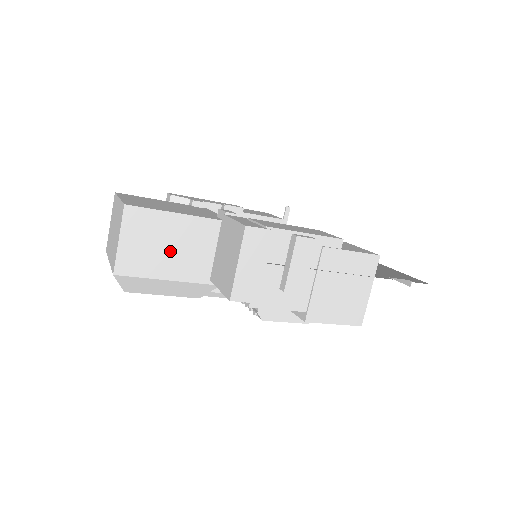
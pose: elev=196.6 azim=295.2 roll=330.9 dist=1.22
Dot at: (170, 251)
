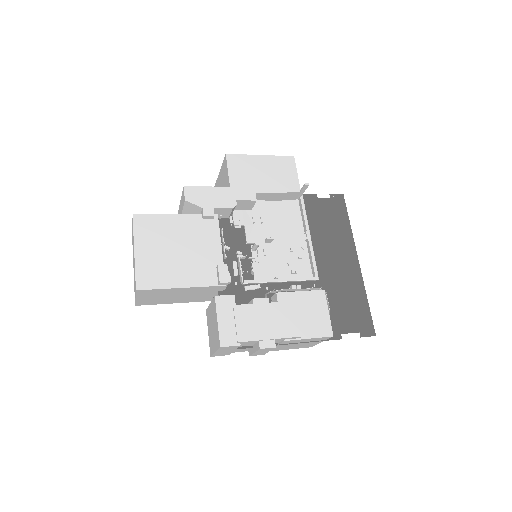
Dot at: (176, 297)
